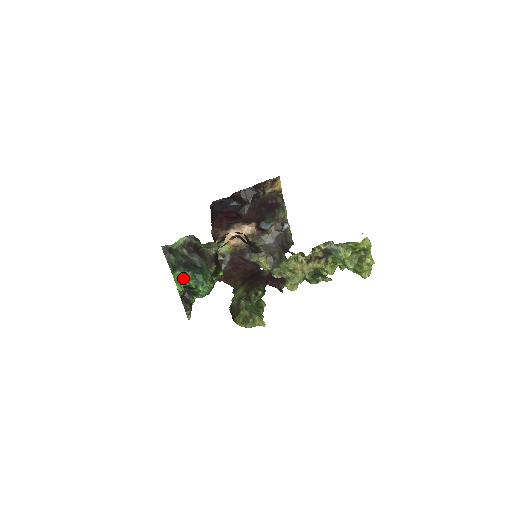
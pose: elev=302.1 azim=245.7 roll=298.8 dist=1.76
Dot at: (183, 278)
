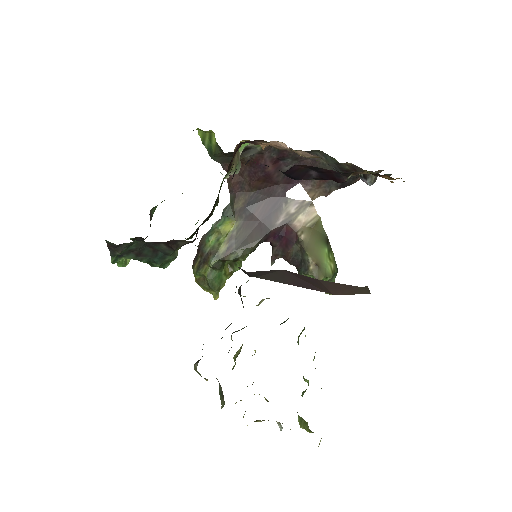
Dot at: occluded
